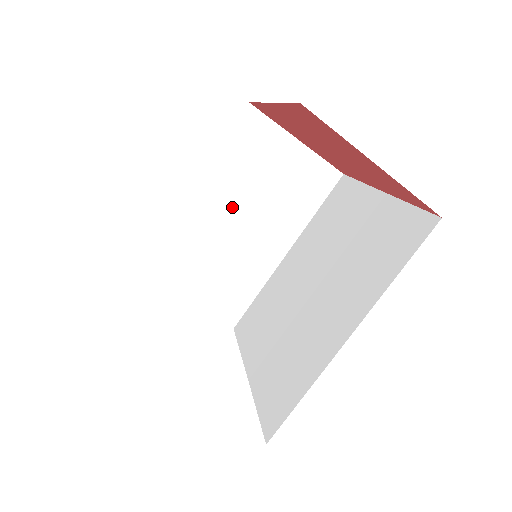
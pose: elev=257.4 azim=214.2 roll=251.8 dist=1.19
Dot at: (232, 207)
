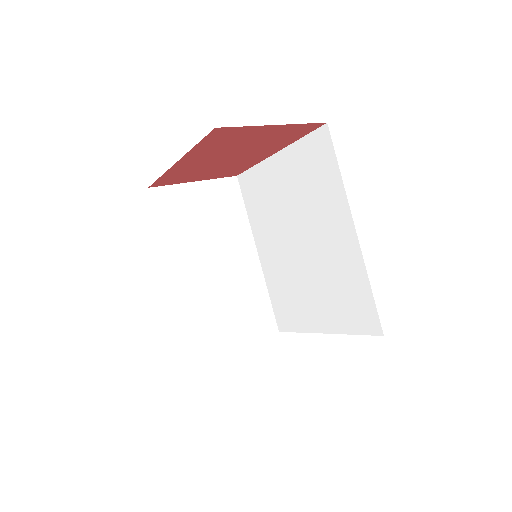
Dot at: (202, 258)
